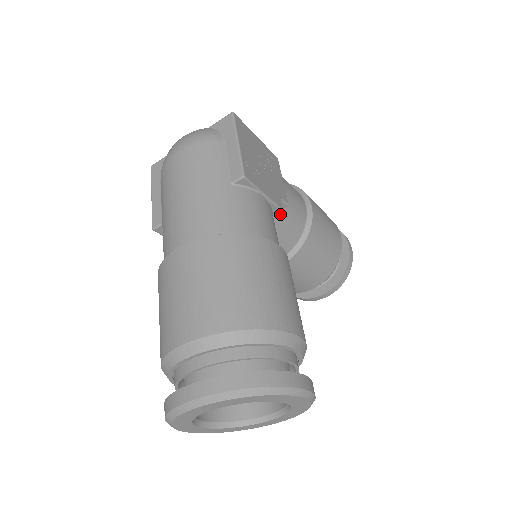
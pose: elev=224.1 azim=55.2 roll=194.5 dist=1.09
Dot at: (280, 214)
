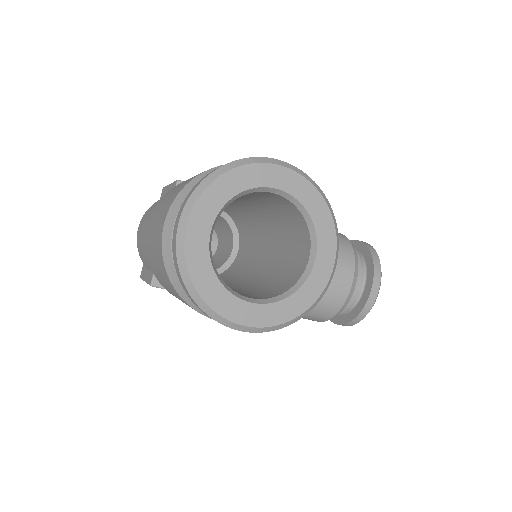
Dot at: occluded
